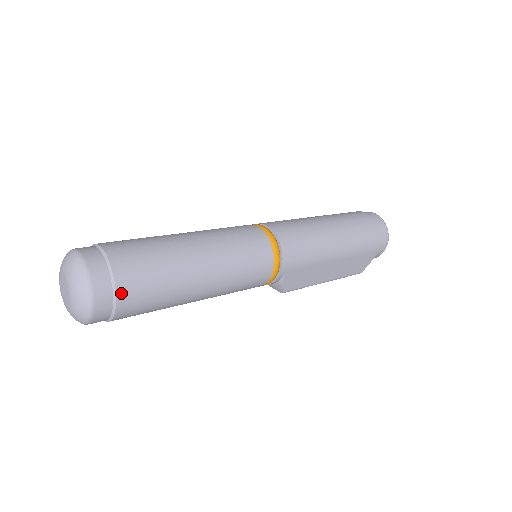
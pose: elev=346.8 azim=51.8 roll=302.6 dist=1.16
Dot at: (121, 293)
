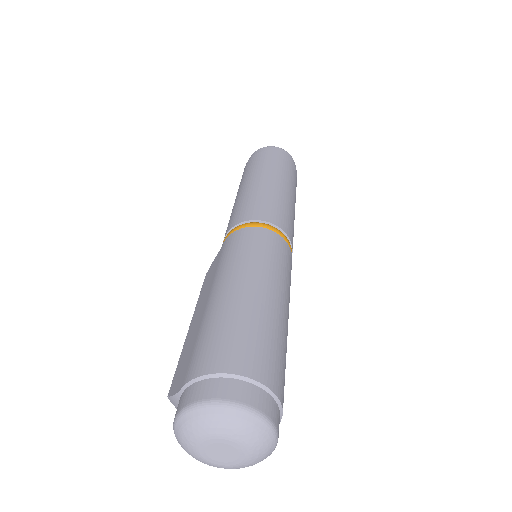
Dot at: occluded
